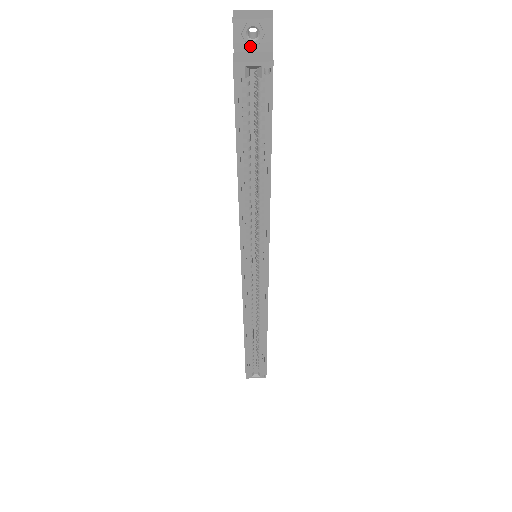
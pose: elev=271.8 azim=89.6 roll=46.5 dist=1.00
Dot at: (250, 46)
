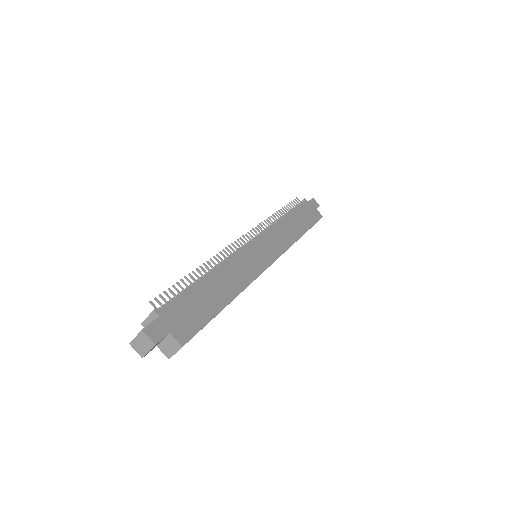
Dot at: (159, 343)
